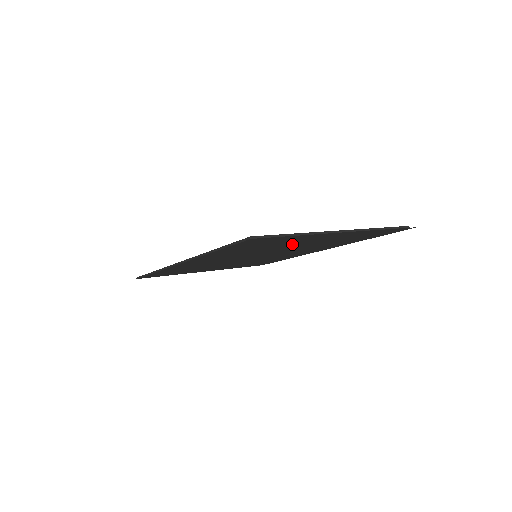
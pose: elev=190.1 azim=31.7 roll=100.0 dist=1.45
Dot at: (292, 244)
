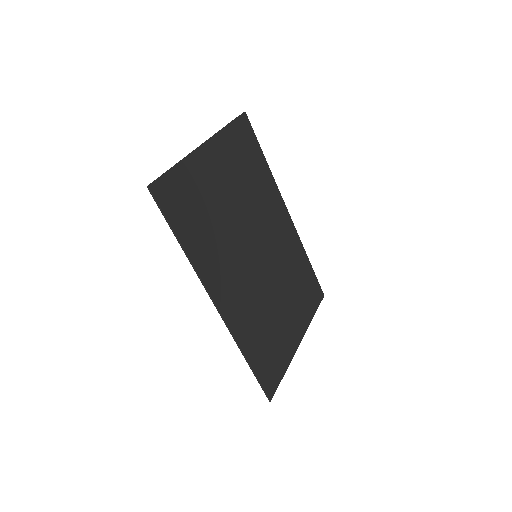
Dot at: (219, 198)
